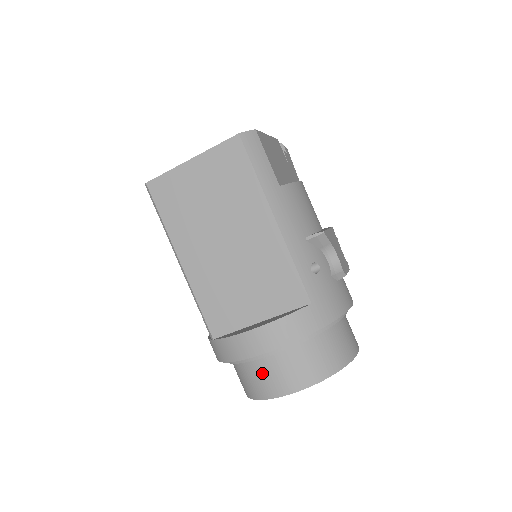
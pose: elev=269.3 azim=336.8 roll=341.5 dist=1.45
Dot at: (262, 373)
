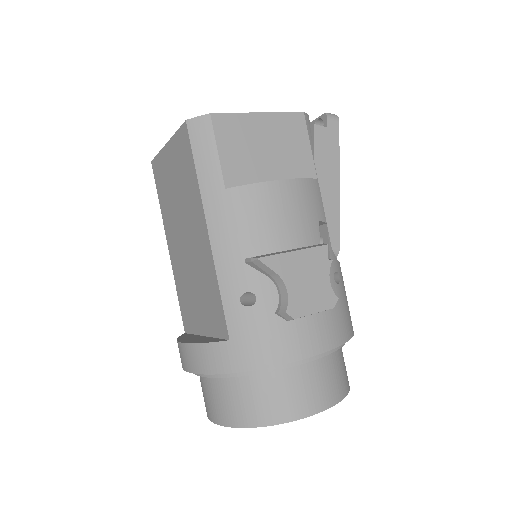
Dot at: (202, 387)
